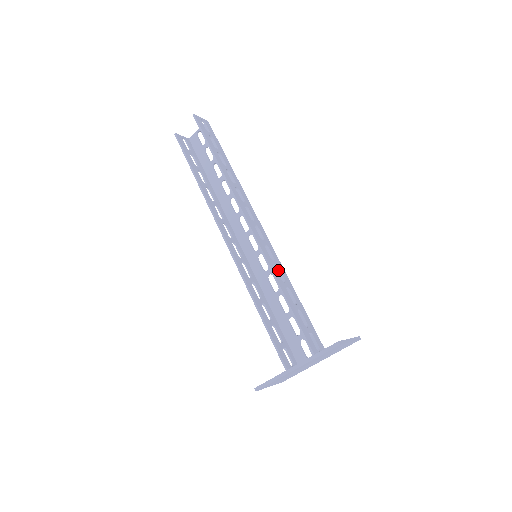
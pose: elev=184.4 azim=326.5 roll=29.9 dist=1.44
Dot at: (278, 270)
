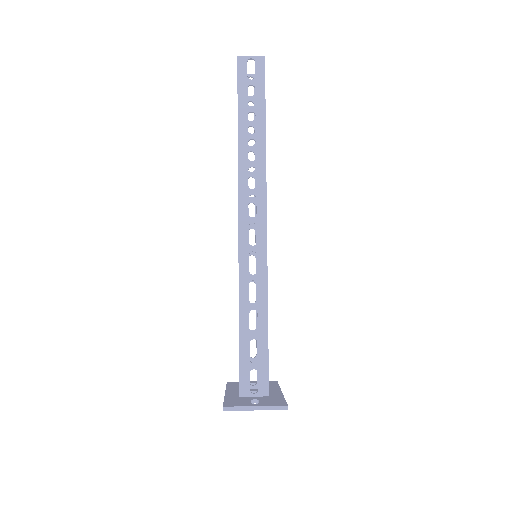
Dot at: (257, 285)
